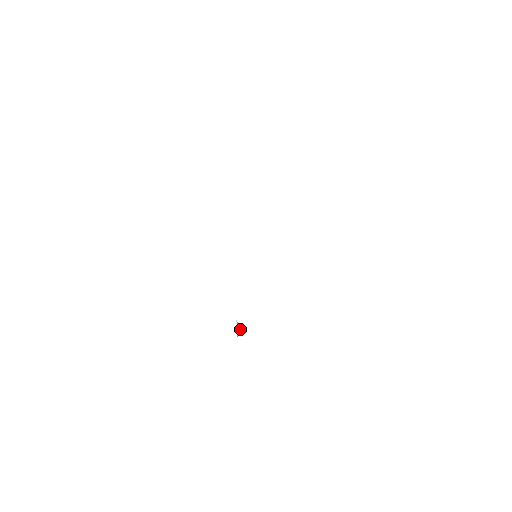
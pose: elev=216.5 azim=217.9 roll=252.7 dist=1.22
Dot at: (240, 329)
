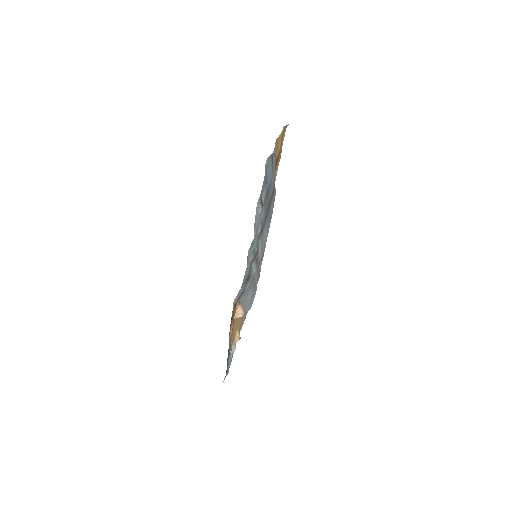
Dot at: (241, 310)
